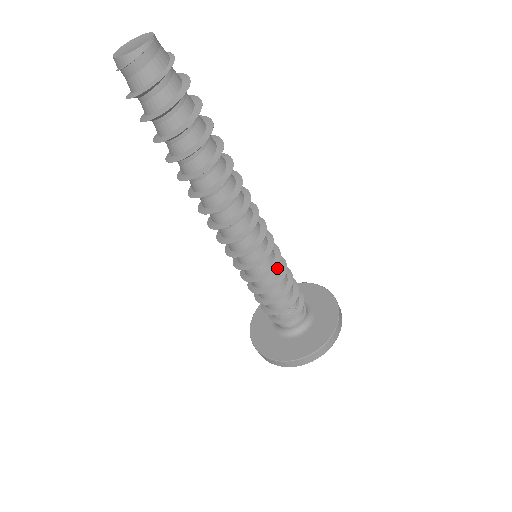
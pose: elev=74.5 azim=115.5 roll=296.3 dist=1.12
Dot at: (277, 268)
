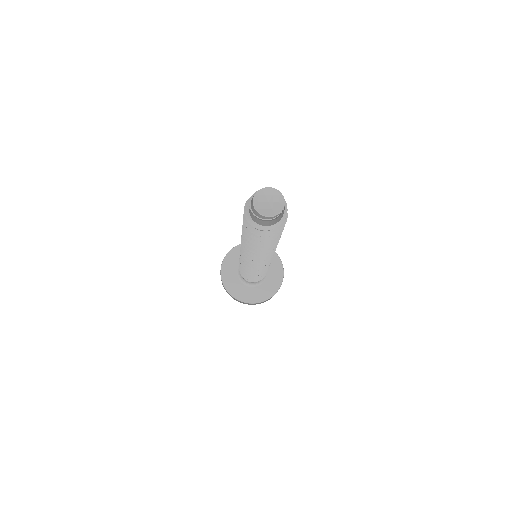
Dot at: occluded
